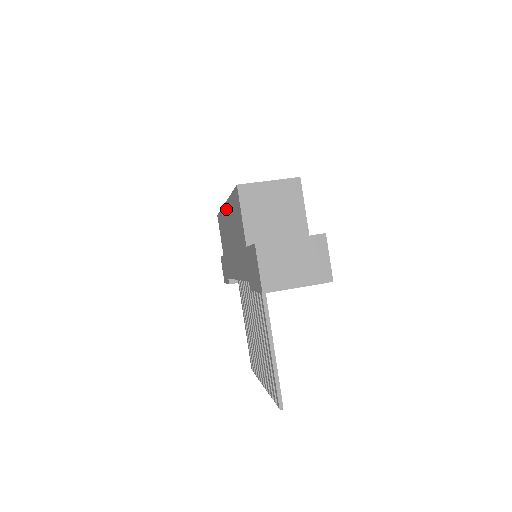
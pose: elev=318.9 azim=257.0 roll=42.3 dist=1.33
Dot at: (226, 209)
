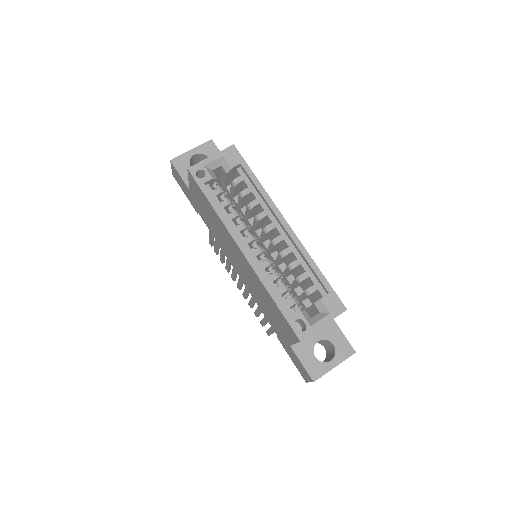
Dot at: (243, 257)
